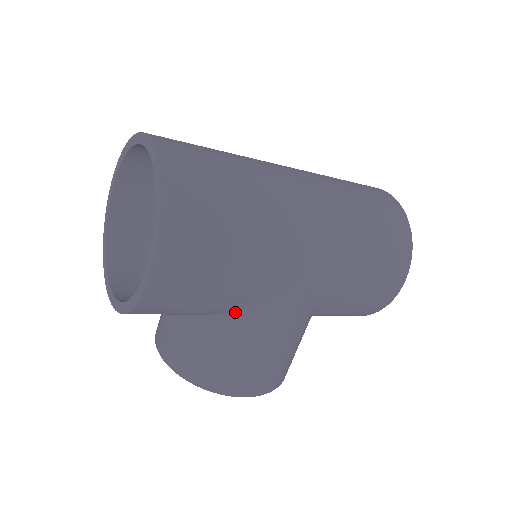
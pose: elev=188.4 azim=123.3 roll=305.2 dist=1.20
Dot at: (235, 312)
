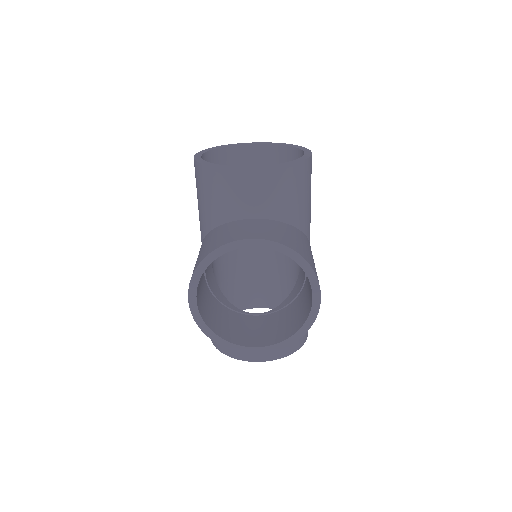
Dot at: (302, 233)
